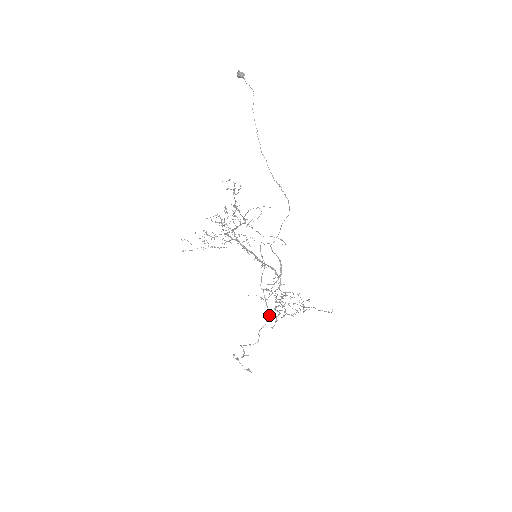
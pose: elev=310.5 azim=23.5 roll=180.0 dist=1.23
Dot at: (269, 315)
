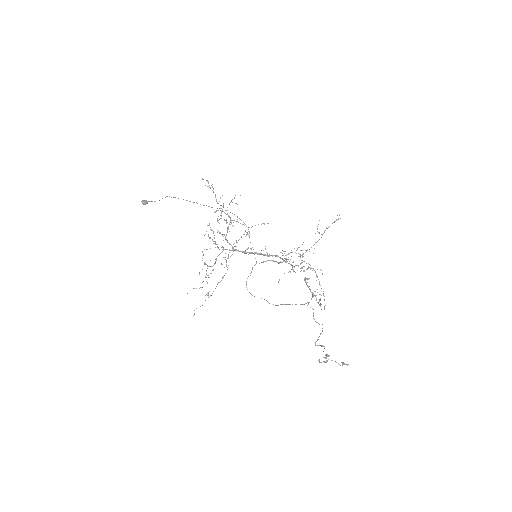
Dot at: (307, 302)
